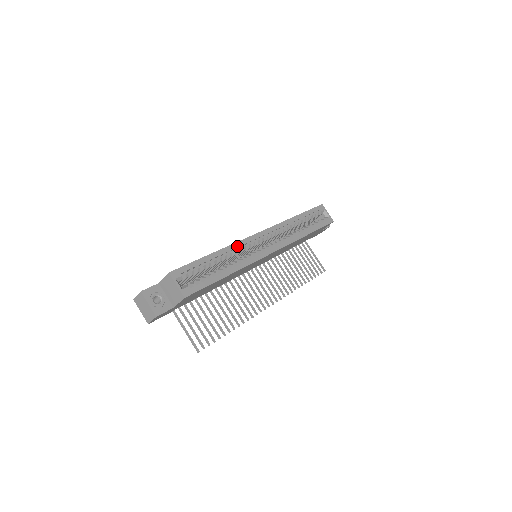
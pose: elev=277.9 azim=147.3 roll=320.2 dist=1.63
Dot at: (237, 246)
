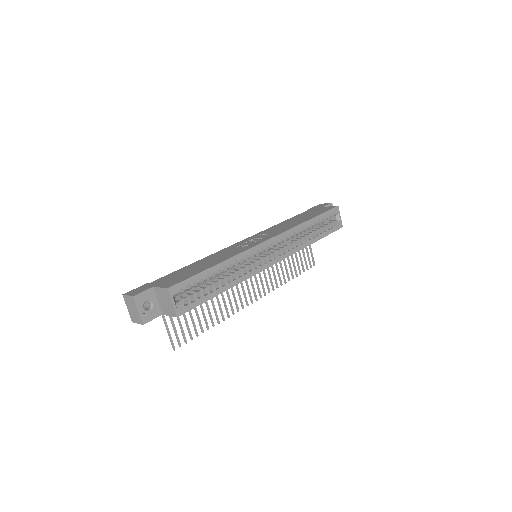
Dot at: (242, 256)
